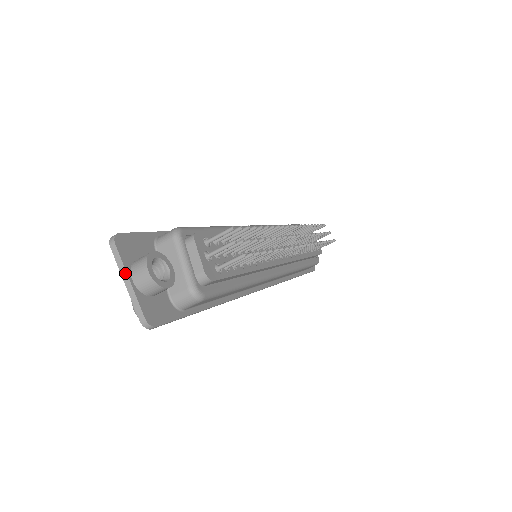
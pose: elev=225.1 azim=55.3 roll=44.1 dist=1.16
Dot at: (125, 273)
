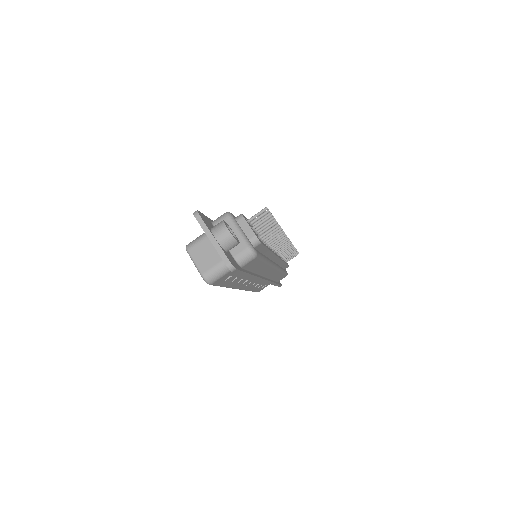
Dot at: (210, 233)
